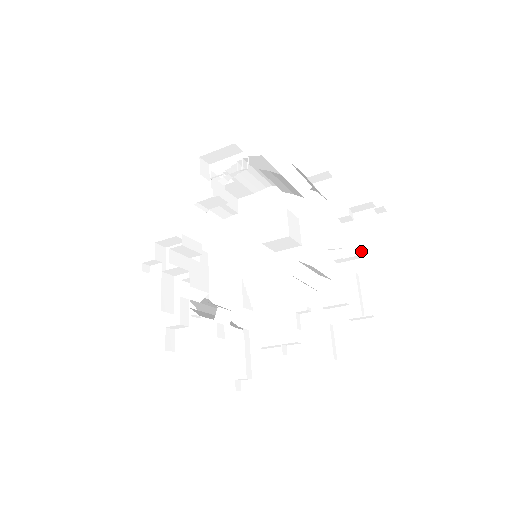
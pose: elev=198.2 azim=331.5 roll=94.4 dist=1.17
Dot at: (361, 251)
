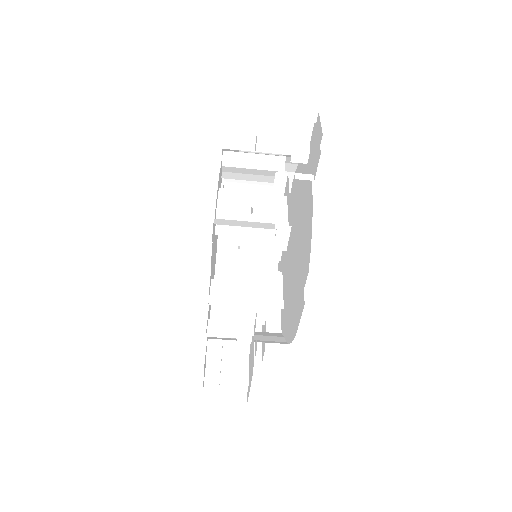
Dot at: (314, 173)
